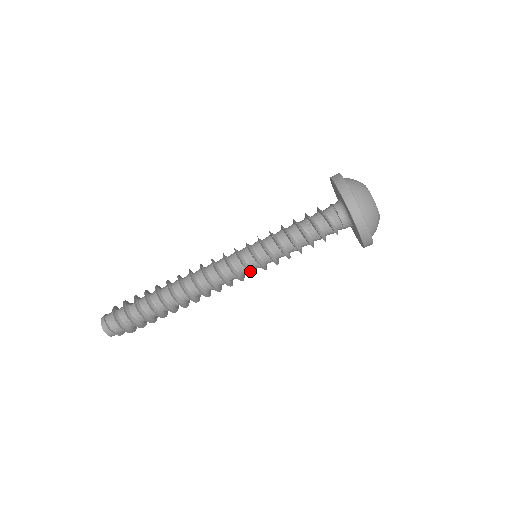
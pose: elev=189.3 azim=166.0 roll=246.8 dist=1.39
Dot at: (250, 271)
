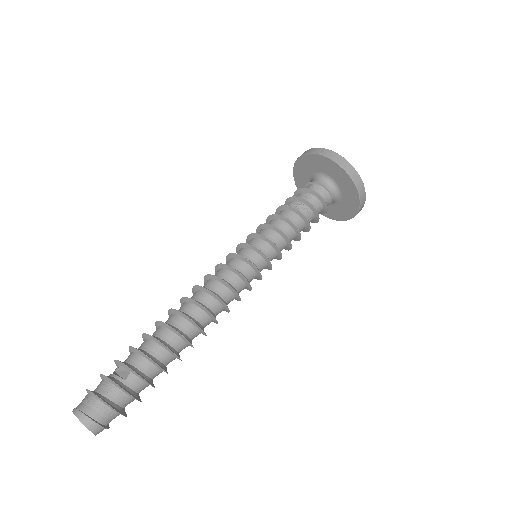
Dot at: (259, 277)
